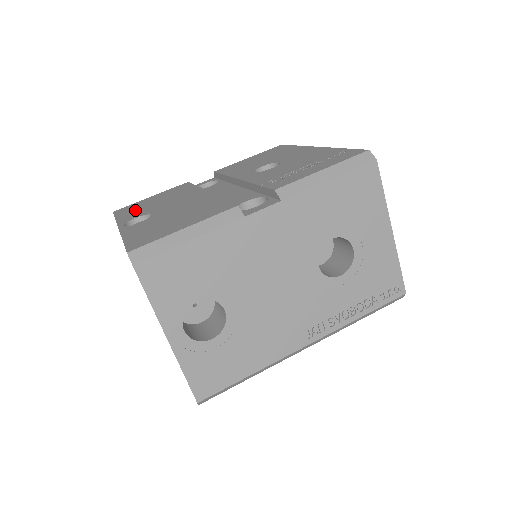
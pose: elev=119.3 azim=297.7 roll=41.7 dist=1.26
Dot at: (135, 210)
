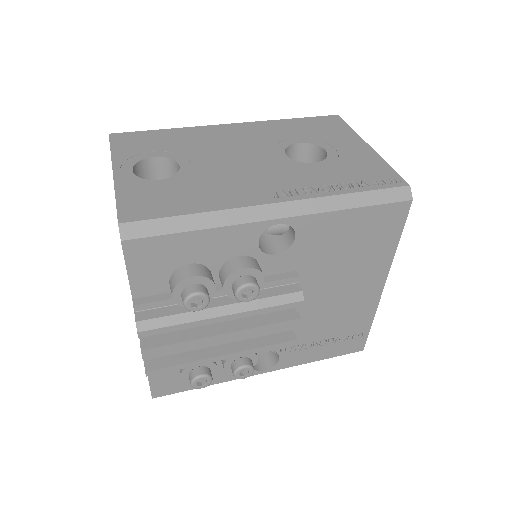
Dot at: occluded
